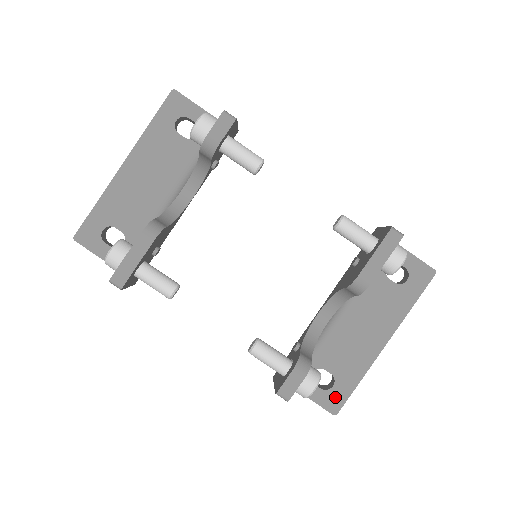
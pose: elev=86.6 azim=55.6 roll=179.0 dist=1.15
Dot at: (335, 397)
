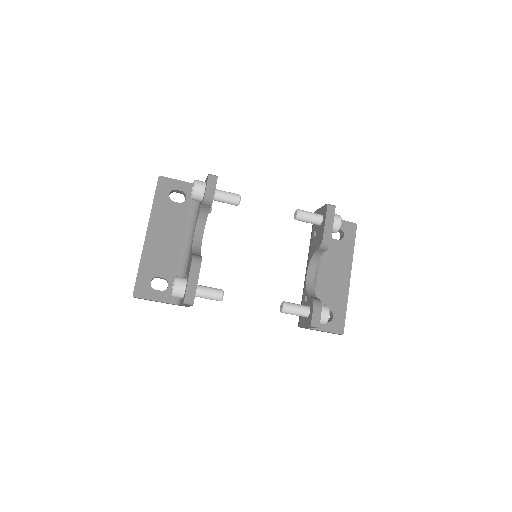
Dot at: (338, 323)
